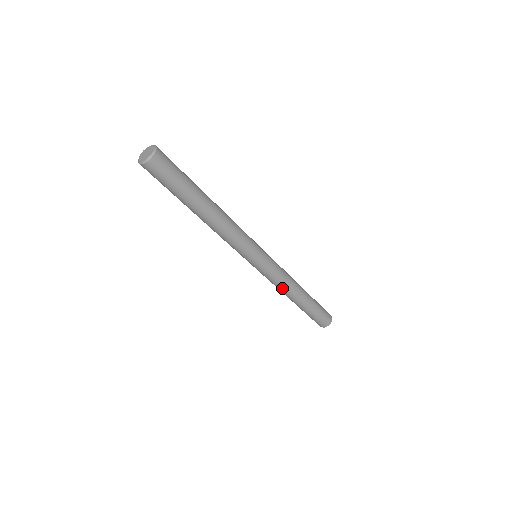
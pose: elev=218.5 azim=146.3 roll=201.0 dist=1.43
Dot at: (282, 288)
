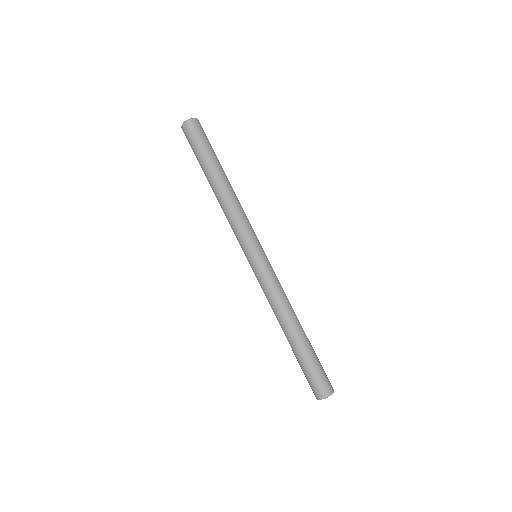
Dot at: (273, 306)
